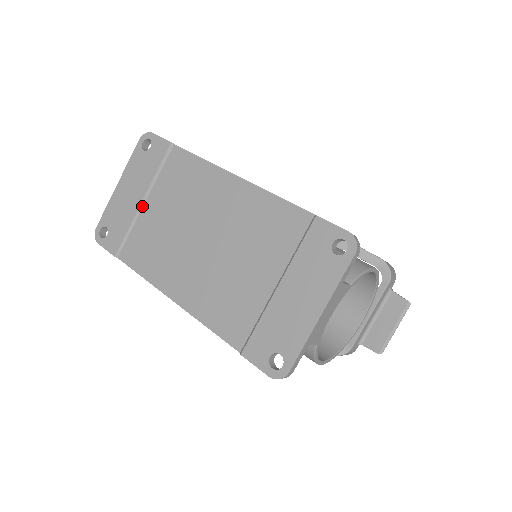
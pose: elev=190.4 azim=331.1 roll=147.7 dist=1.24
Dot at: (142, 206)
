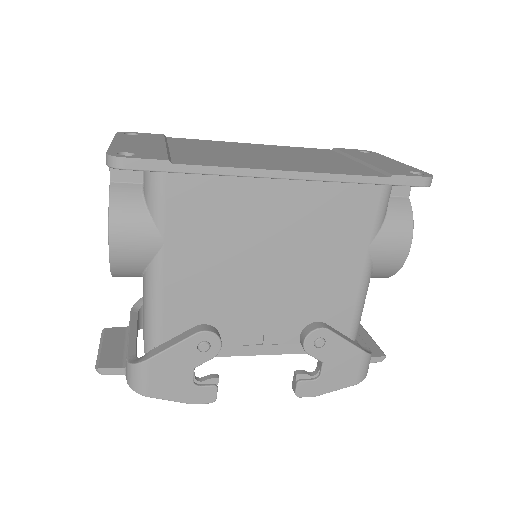
Dot at: (168, 148)
